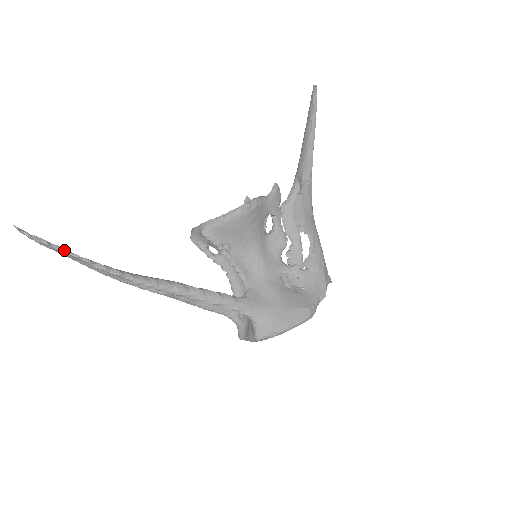
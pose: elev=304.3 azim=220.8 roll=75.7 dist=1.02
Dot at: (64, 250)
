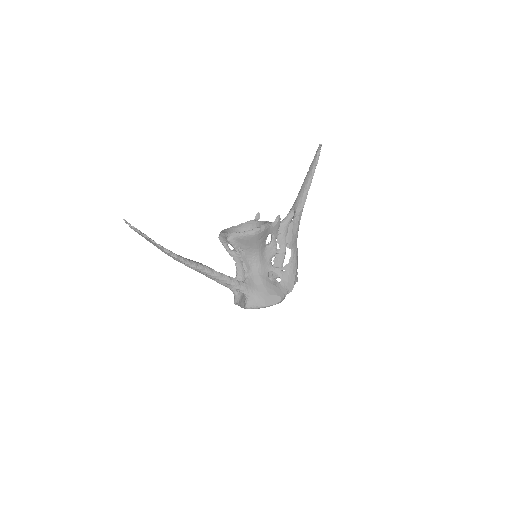
Dot at: (149, 238)
